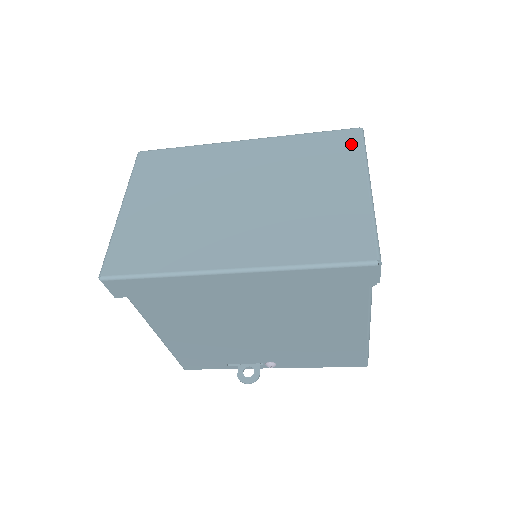
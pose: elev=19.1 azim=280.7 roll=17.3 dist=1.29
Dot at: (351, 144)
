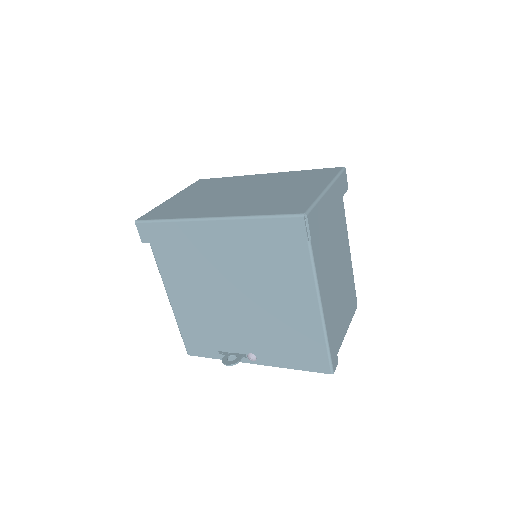
Dot at: (331, 173)
